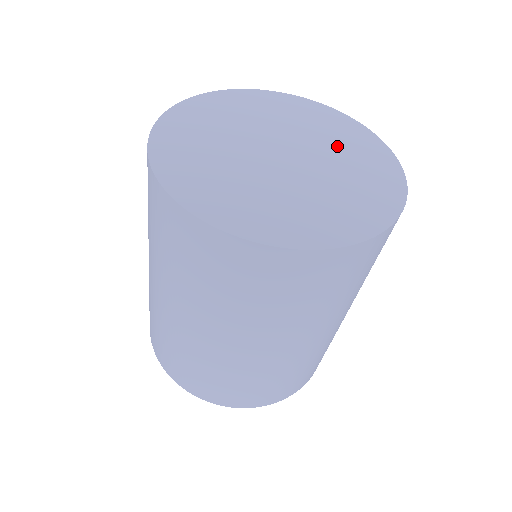
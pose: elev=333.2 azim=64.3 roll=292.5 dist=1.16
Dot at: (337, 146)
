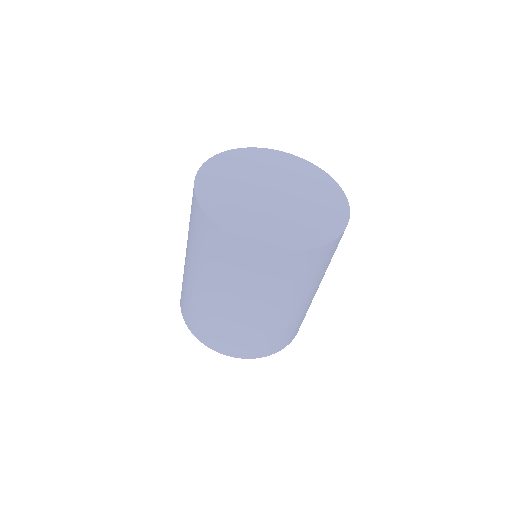
Dot at: (299, 179)
